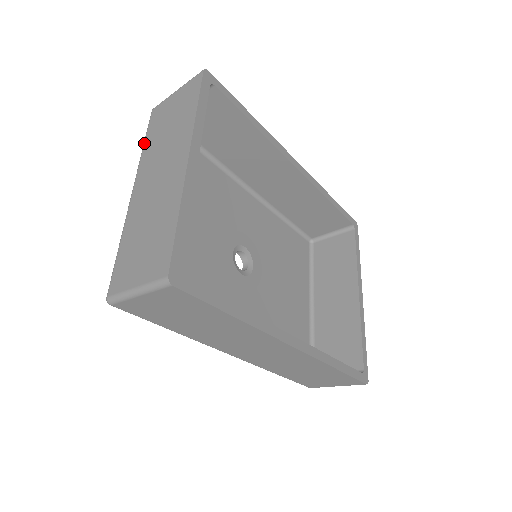
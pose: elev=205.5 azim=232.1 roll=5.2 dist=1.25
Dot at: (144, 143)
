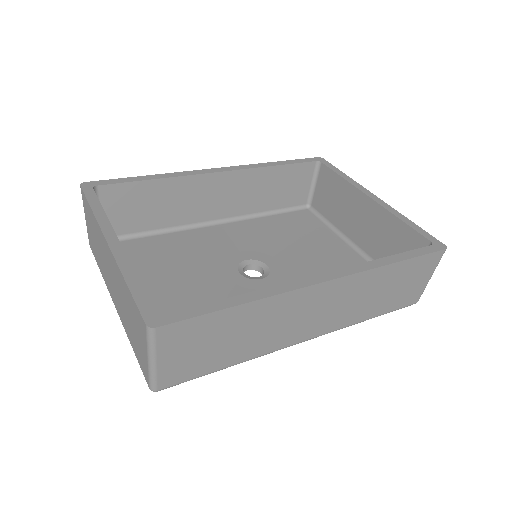
Dot at: occluded
